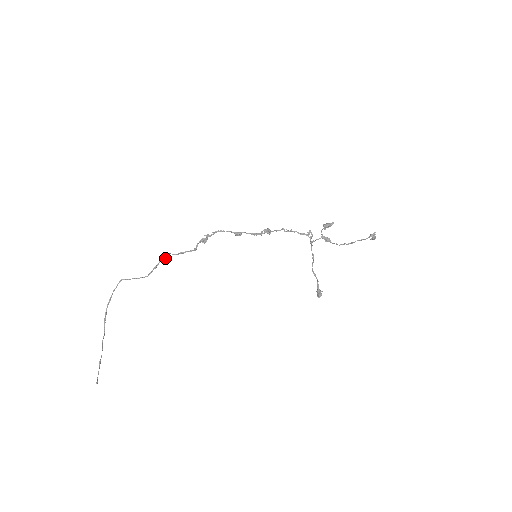
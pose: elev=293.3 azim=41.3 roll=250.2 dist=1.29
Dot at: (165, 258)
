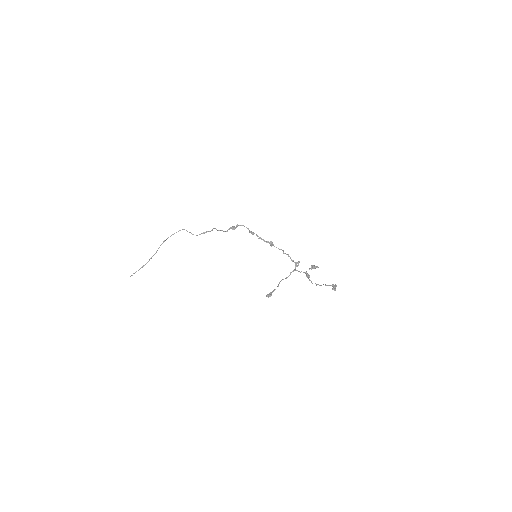
Dot at: occluded
